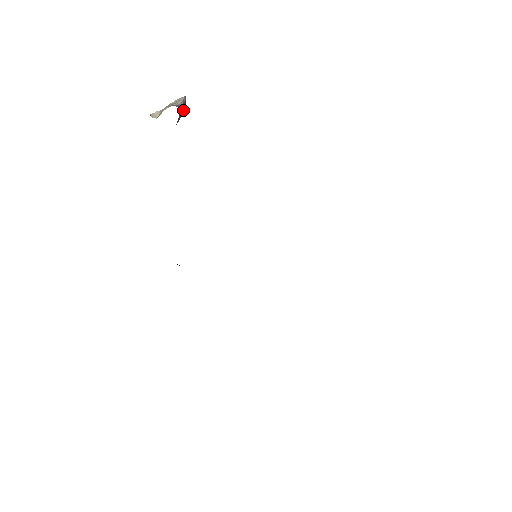
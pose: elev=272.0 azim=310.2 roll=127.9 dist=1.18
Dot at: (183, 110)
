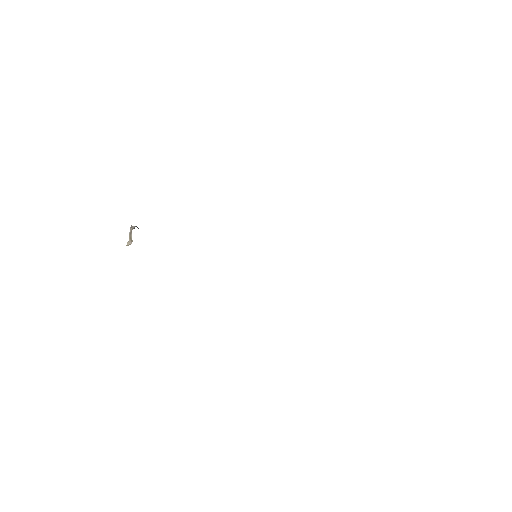
Dot at: occluded
